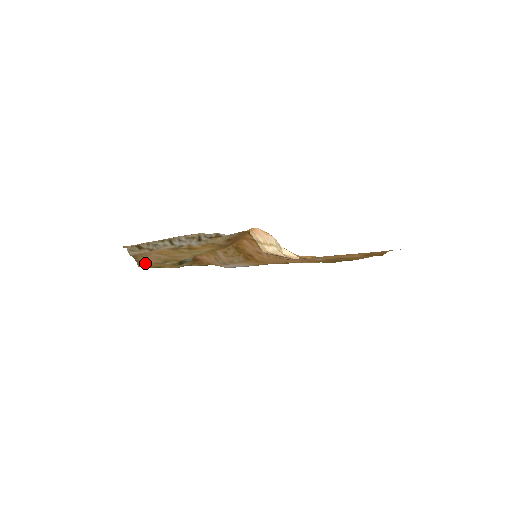
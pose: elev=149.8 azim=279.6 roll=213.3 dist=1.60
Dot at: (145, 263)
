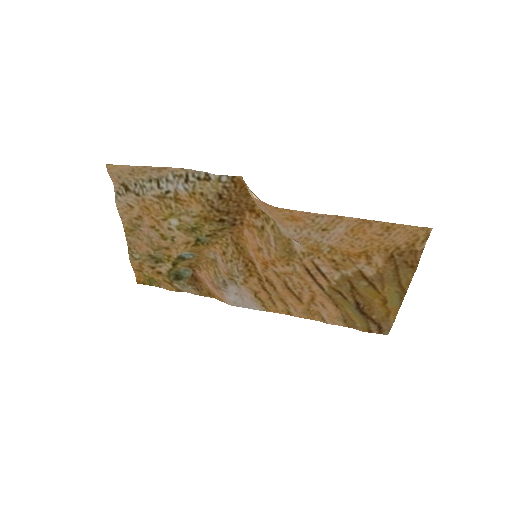
Dot at: (137, 253)
